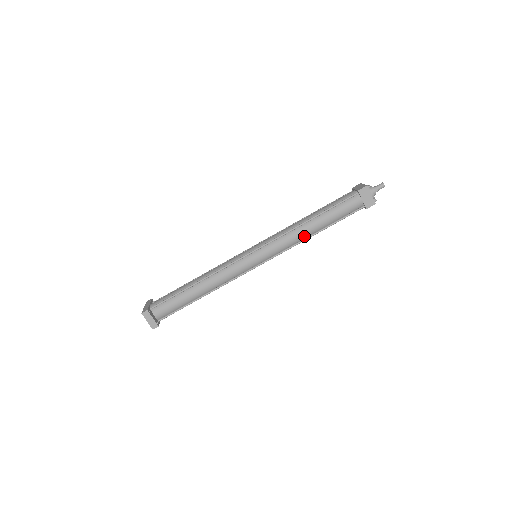
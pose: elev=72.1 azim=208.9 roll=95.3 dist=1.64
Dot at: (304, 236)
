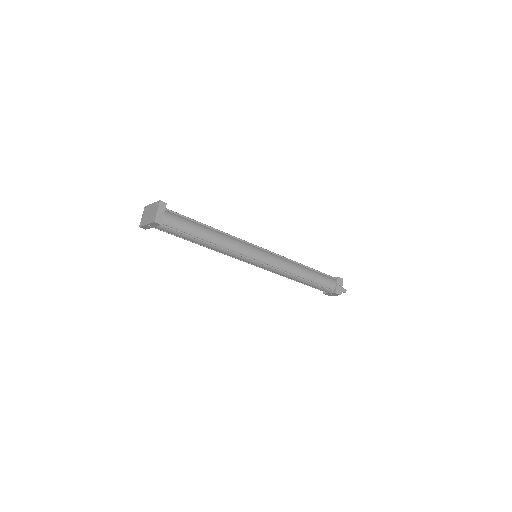
Dot at: (295, 273)
